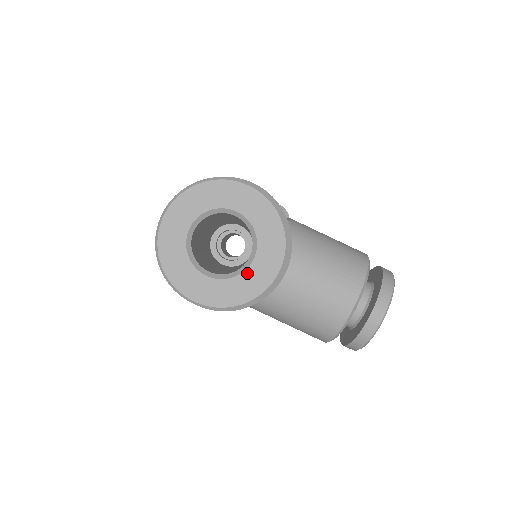
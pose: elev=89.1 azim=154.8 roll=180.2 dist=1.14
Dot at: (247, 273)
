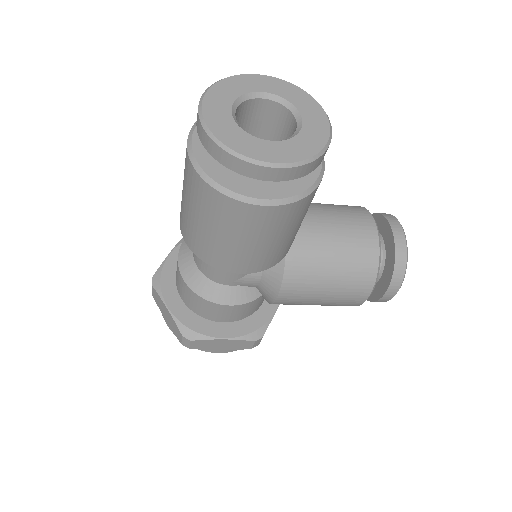
Dot at: (304, 130)
